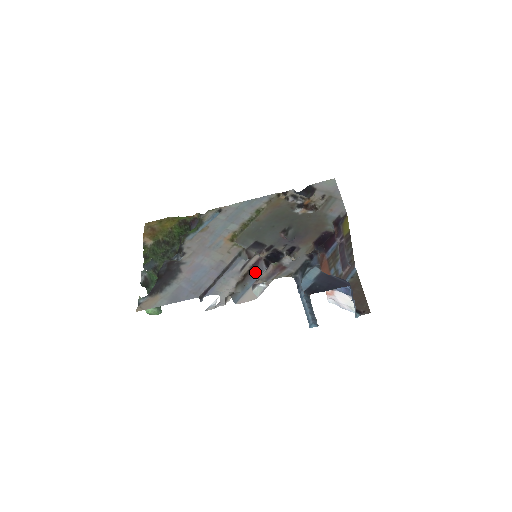
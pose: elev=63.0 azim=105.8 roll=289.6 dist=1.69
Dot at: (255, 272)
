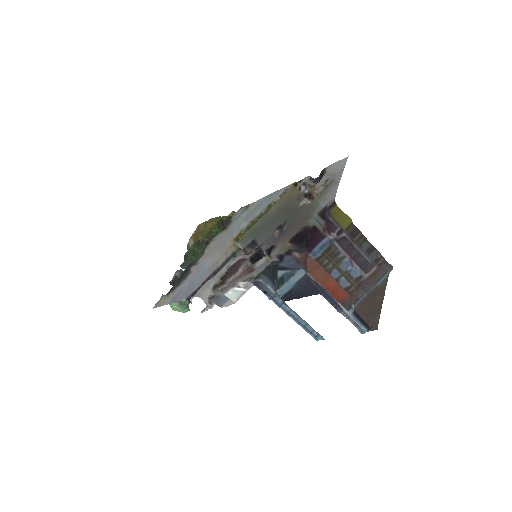
Dot at: occluded
